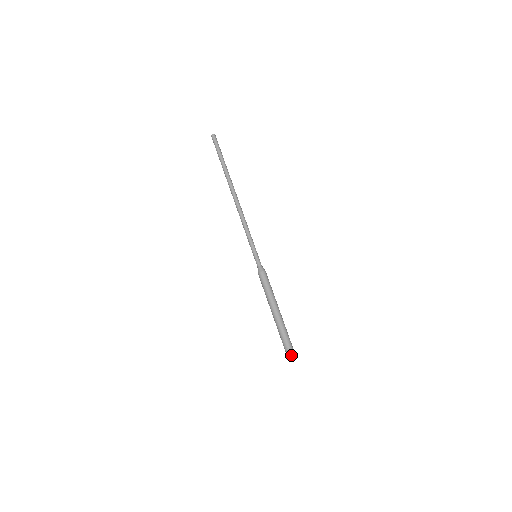
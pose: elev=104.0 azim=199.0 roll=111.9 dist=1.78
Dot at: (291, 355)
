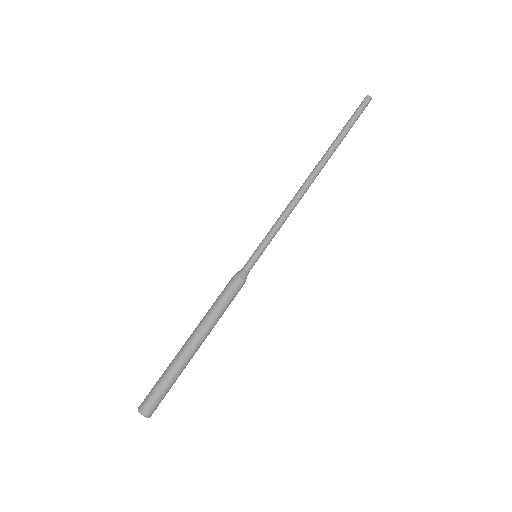
Dot at: (143, 403)
